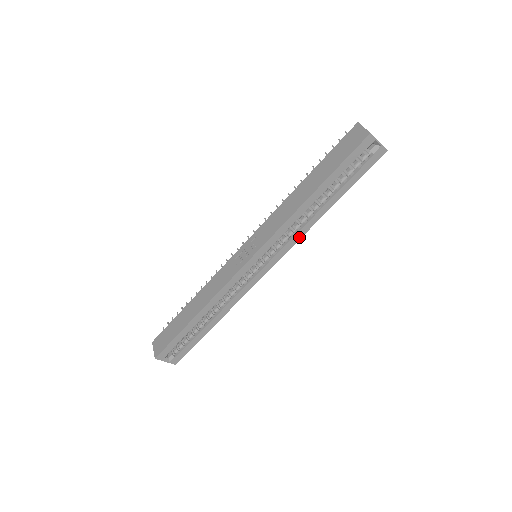
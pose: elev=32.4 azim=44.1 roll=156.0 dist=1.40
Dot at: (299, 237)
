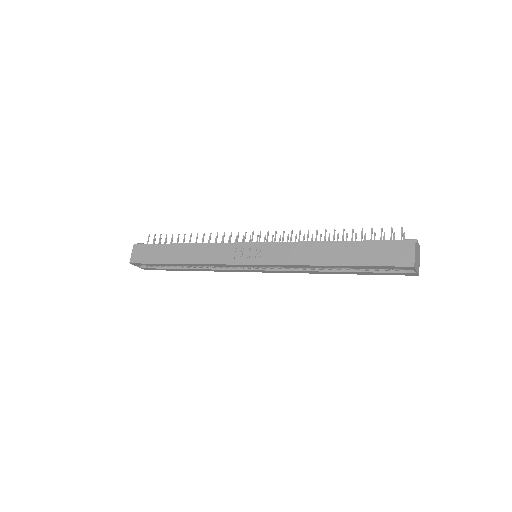
Dot at: (300, 272)
